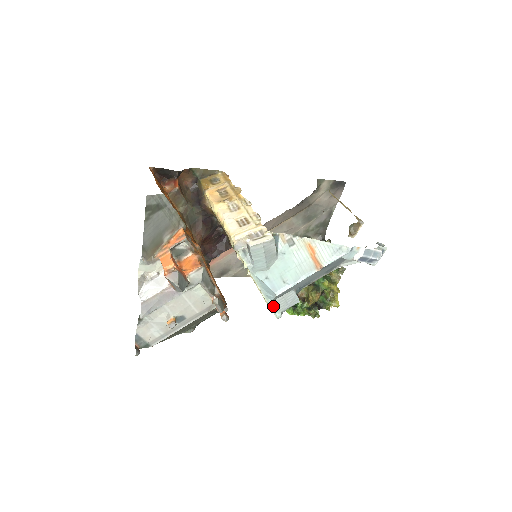
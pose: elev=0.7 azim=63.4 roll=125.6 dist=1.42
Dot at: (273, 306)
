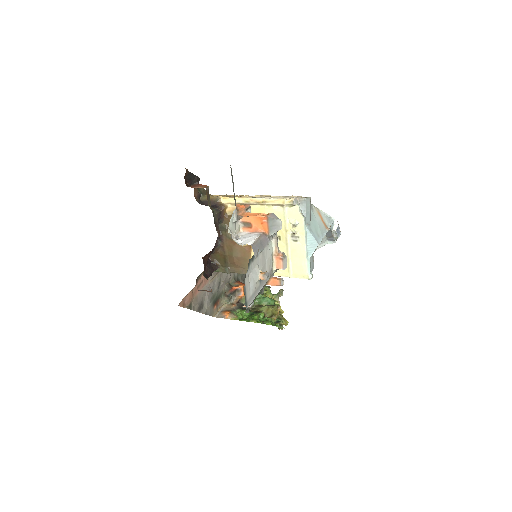
Dot at: (310, 264)
